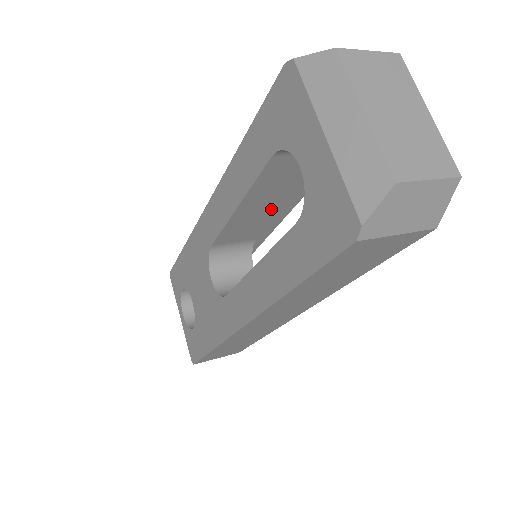
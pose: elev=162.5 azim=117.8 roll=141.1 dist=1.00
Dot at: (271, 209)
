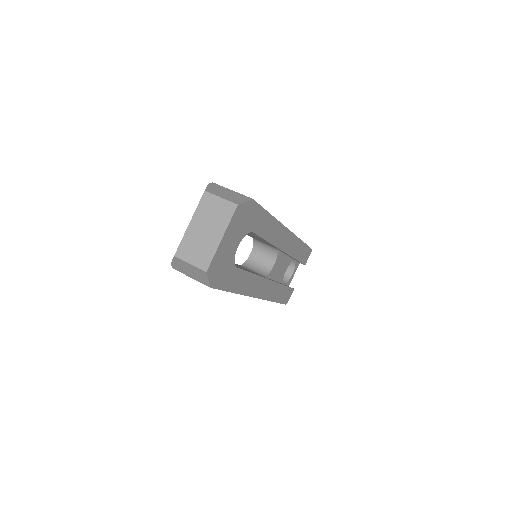
Dot at: (258, 238)
